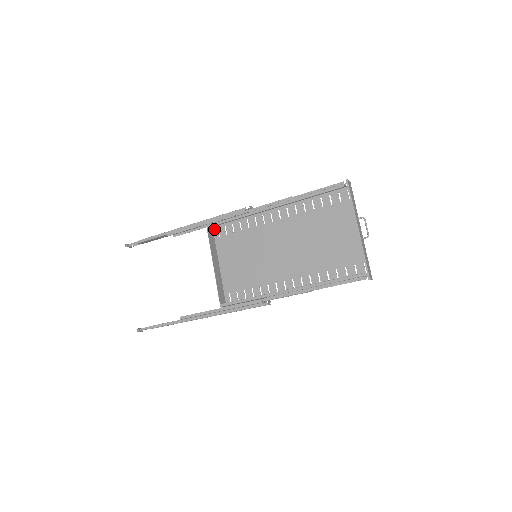
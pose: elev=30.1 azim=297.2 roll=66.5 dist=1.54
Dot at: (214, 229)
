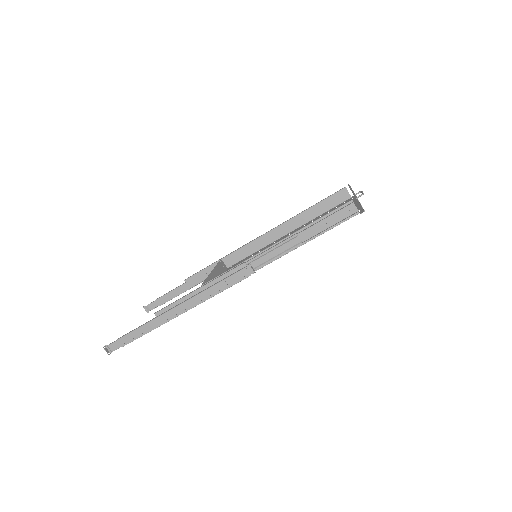
Dot at: (228, 268)
